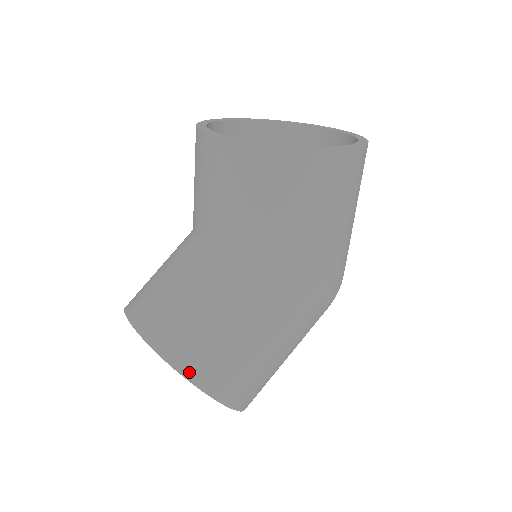
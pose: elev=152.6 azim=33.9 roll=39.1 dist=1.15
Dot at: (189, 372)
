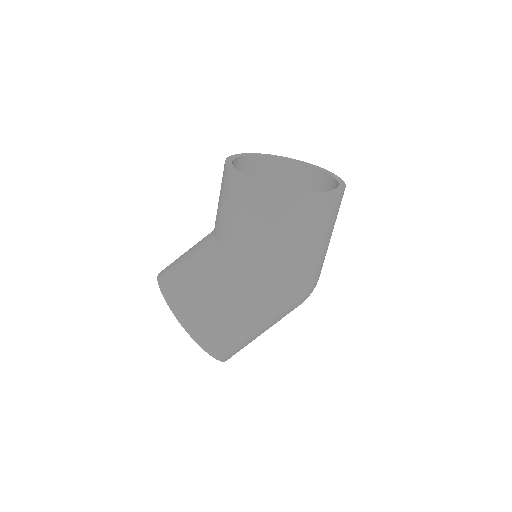
Dot at: (185, 322)
